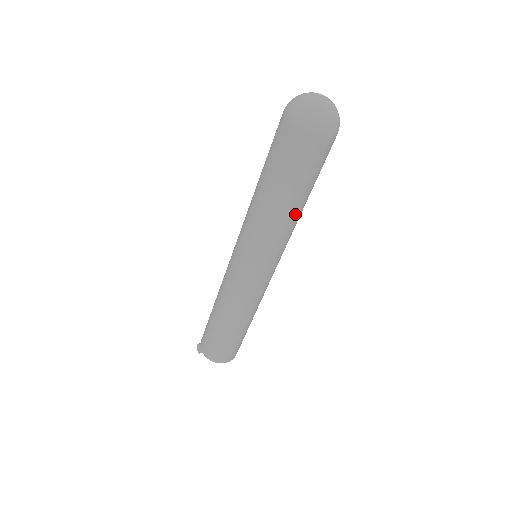
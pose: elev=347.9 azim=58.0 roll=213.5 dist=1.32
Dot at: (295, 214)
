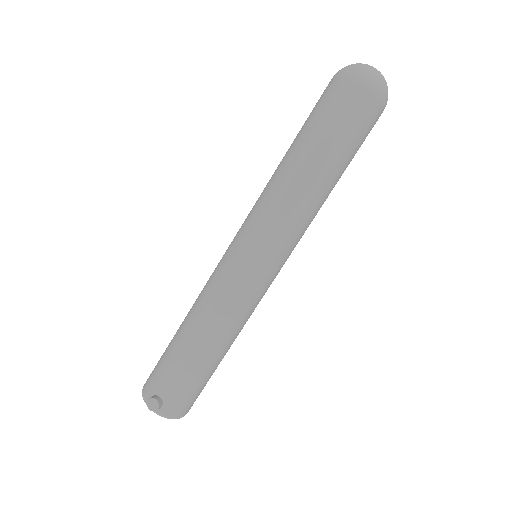
Dot at: occluded
